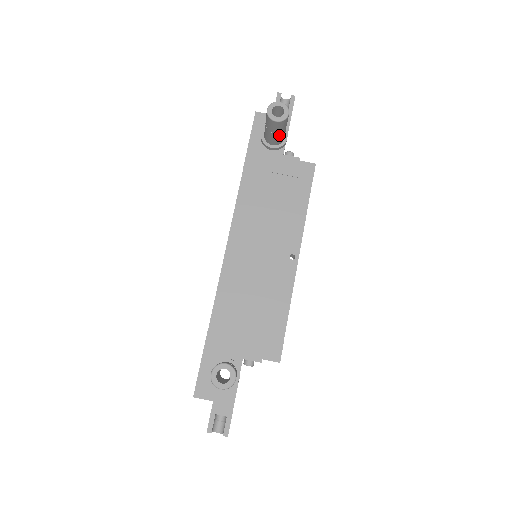
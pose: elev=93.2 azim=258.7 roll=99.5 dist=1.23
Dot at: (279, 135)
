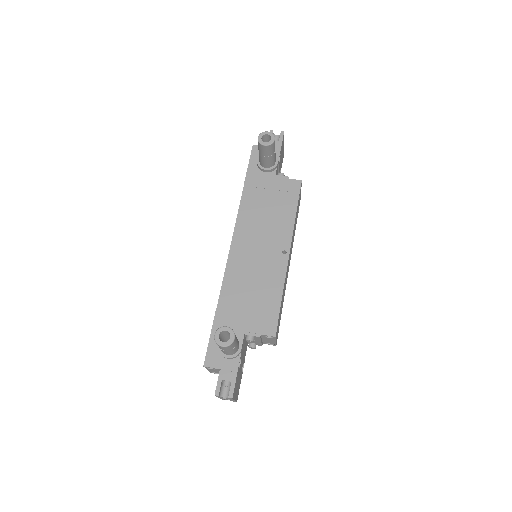
Dot at: (270, 158)
